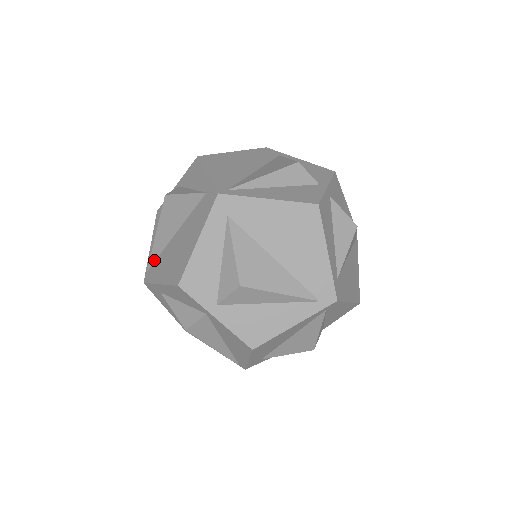
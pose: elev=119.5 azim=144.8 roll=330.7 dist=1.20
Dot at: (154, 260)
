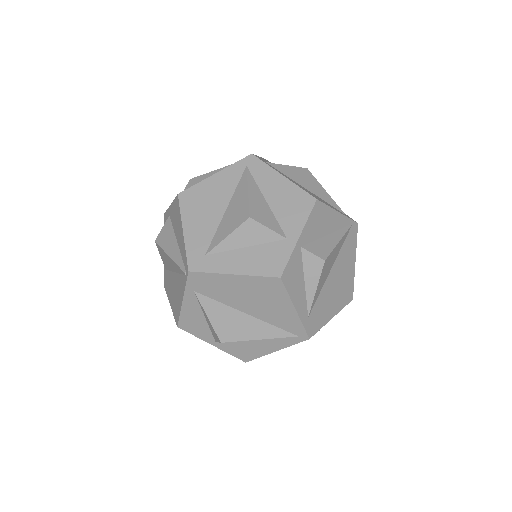
Dot at: occluded
